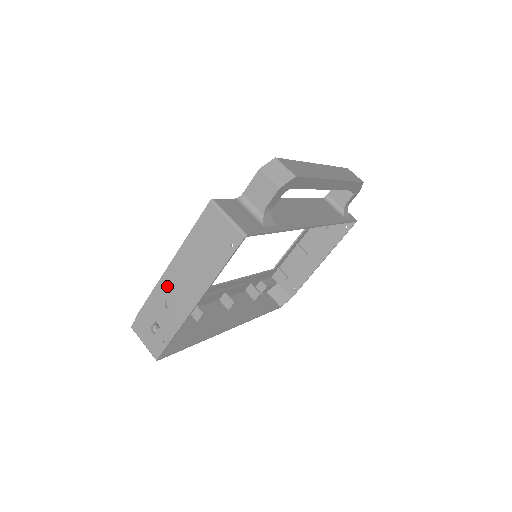
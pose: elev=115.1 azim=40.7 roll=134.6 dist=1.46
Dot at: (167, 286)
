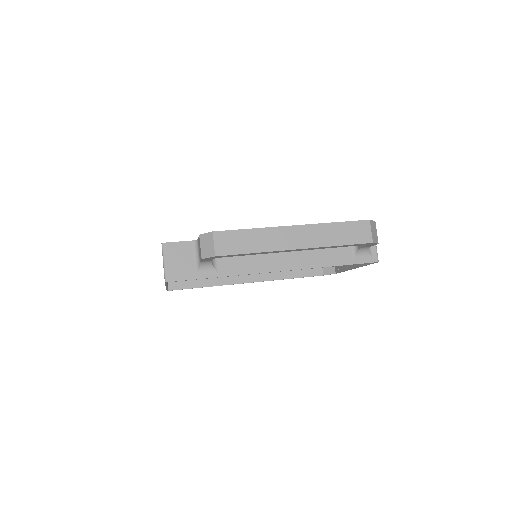
Dot at: occluded
